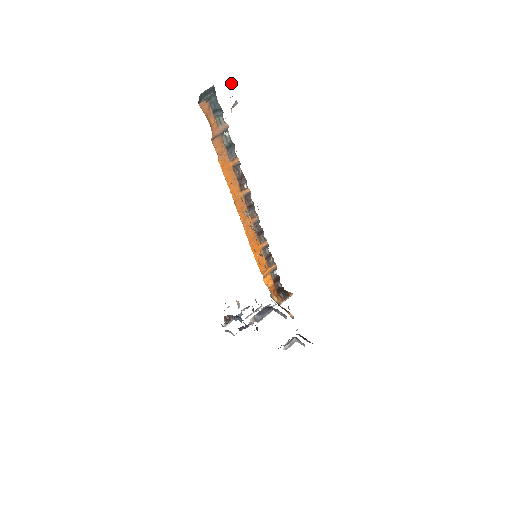
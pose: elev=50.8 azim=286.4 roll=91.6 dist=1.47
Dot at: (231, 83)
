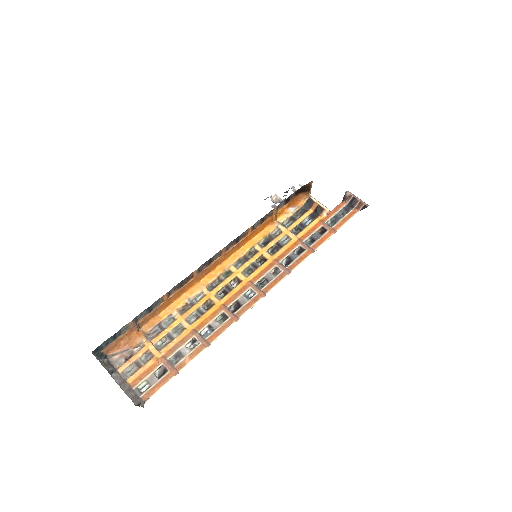
Dot at: occluded
